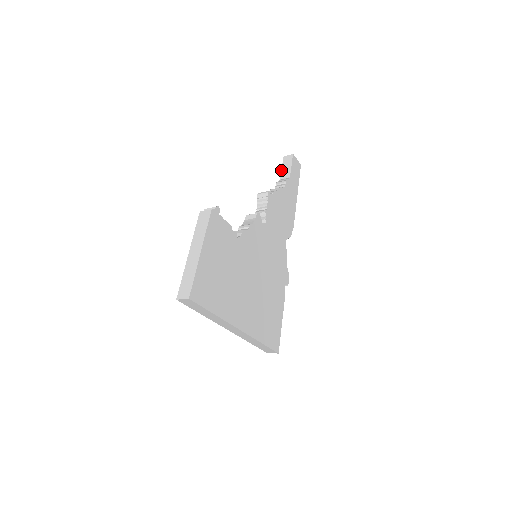
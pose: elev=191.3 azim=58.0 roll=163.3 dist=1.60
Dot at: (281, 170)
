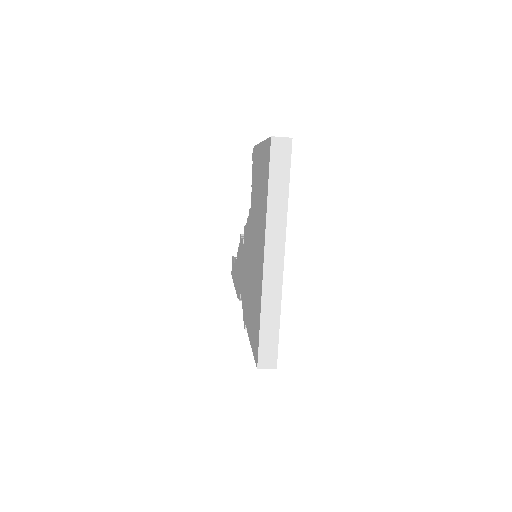
Dot at: (233, 260)
